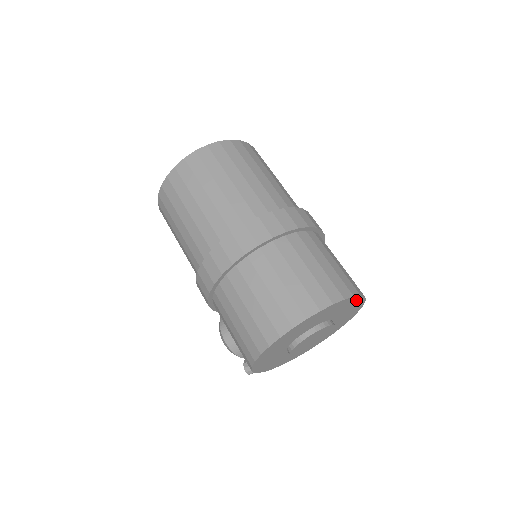
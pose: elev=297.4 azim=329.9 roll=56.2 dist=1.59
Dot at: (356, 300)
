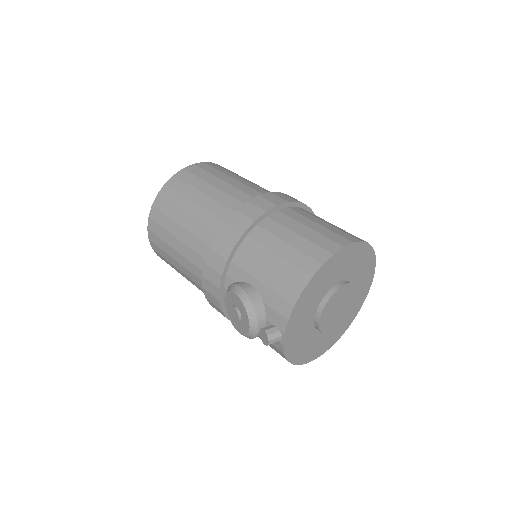
Dot at: (369, 280)
